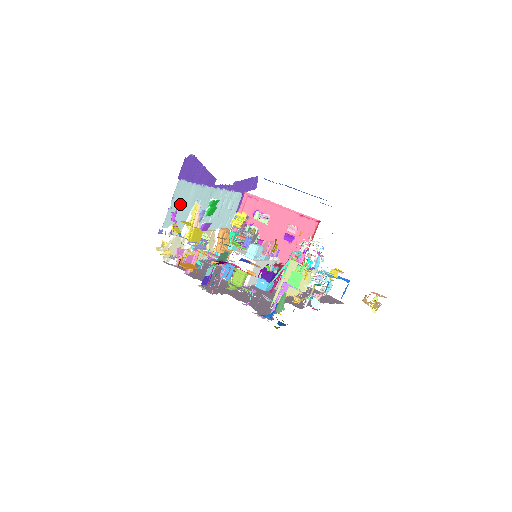
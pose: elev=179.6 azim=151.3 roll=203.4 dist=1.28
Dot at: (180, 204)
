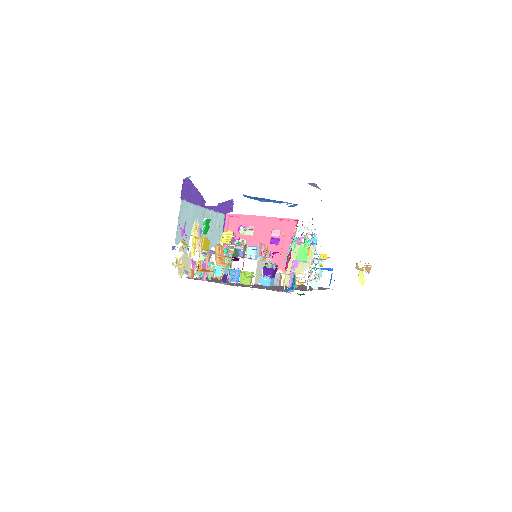
Dot at: (184, 222)
